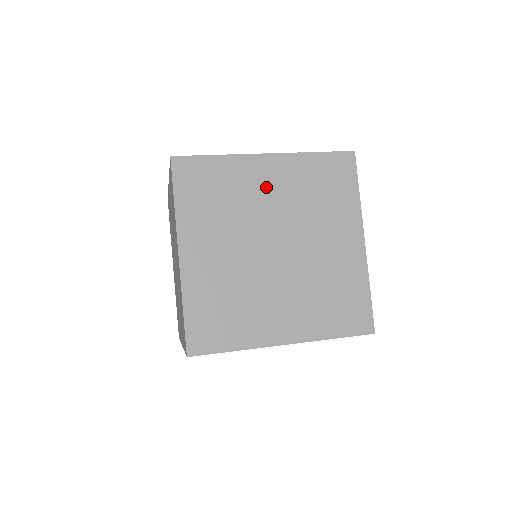
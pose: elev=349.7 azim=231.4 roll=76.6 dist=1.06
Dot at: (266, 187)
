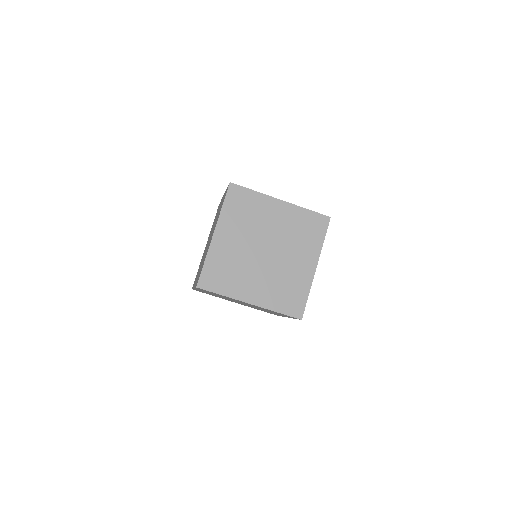
Dot at: (245, 303)
